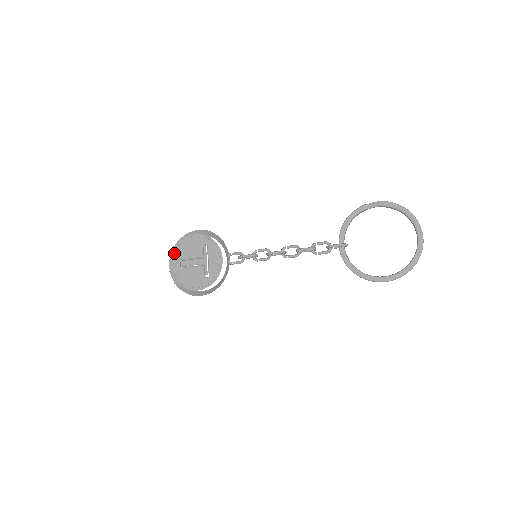
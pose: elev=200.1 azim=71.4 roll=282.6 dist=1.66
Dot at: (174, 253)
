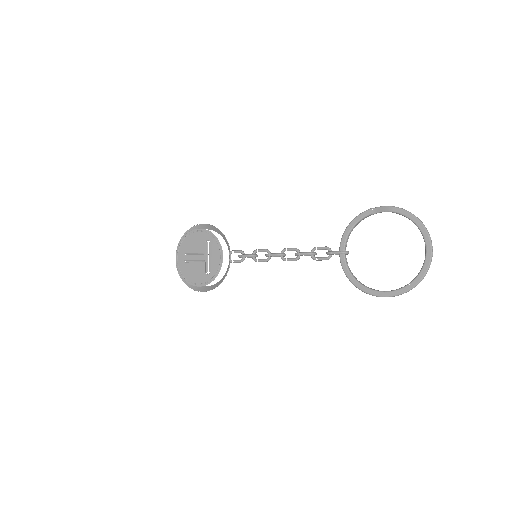
Dot at: (179, 246)
